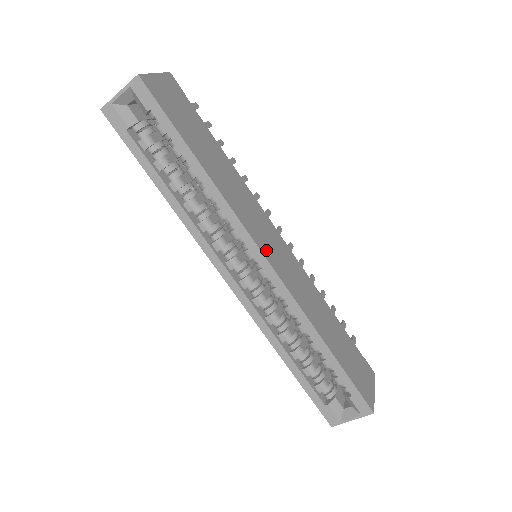
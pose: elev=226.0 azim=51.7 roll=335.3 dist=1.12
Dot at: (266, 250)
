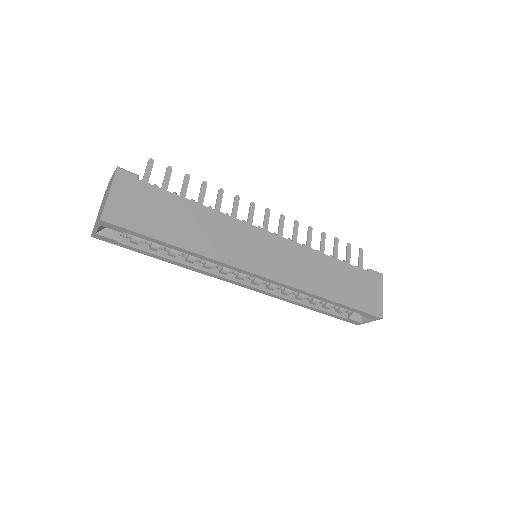
Dot at: (259, 267)
